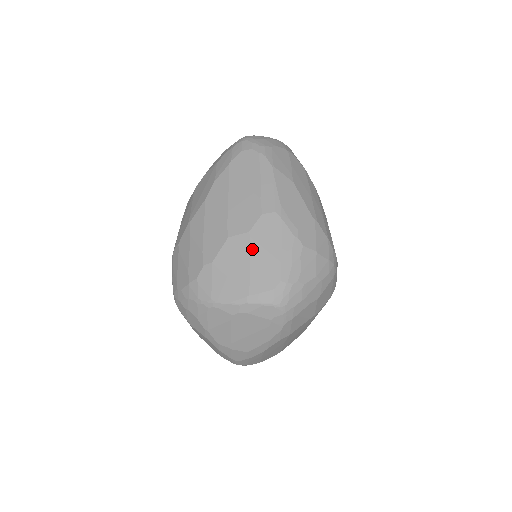
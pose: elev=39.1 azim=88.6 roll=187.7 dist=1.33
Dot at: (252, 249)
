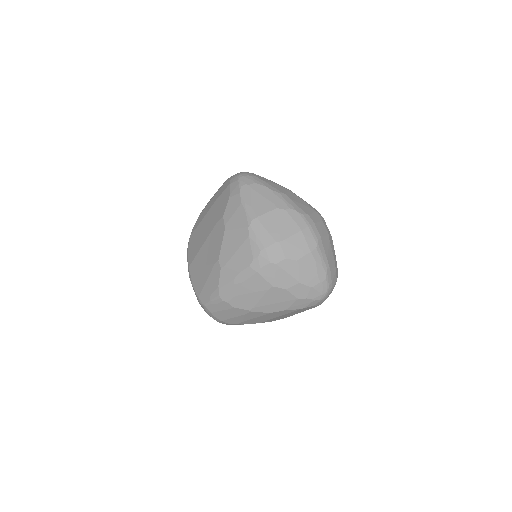
Dot at: occluded
